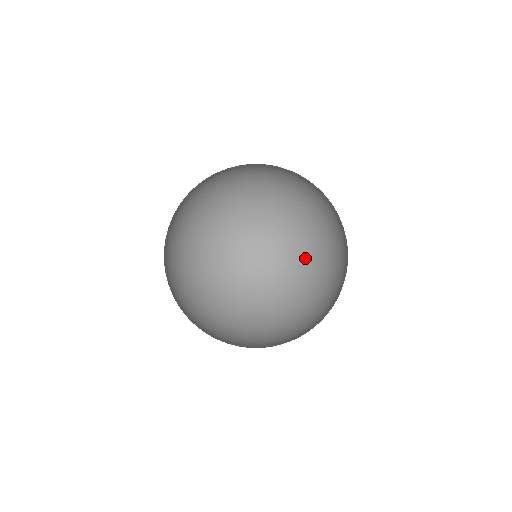
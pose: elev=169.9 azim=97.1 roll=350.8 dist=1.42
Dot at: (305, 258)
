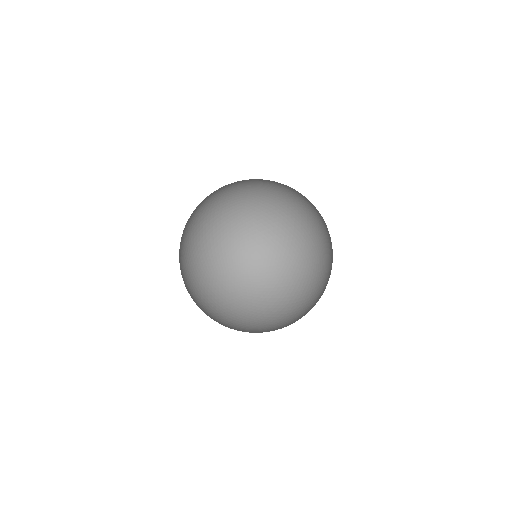
Dot at: (292, 268)
